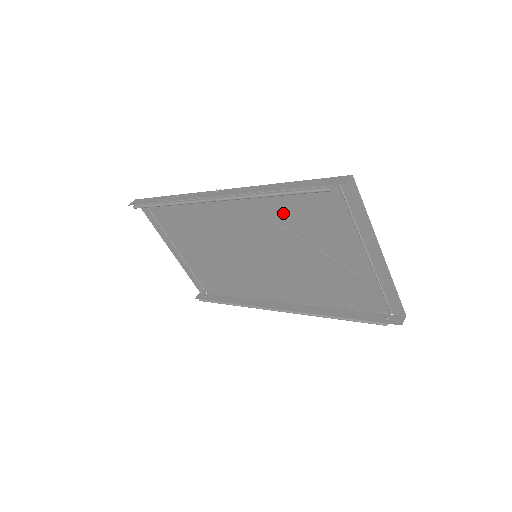
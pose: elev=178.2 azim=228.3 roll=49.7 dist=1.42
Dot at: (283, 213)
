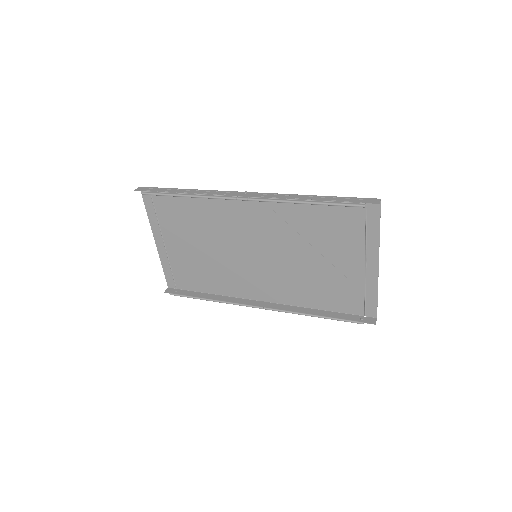
Dot at: (303, 221)
